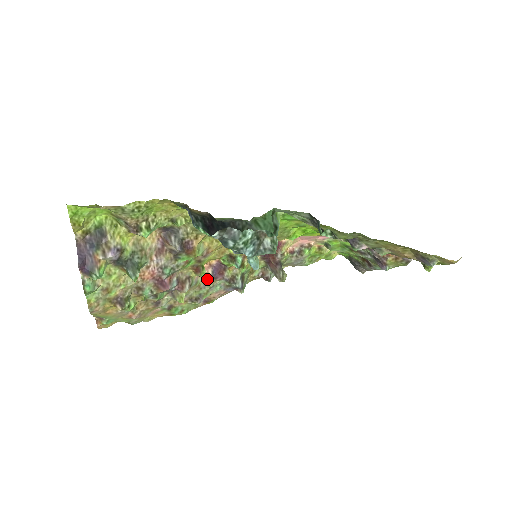
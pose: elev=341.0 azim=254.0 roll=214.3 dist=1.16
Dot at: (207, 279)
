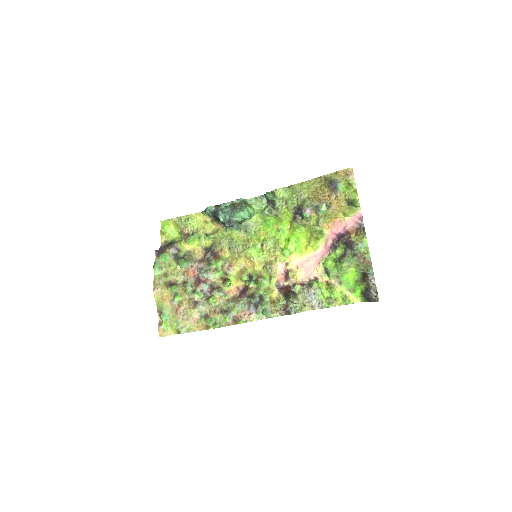
Dot at: (235, 299)
